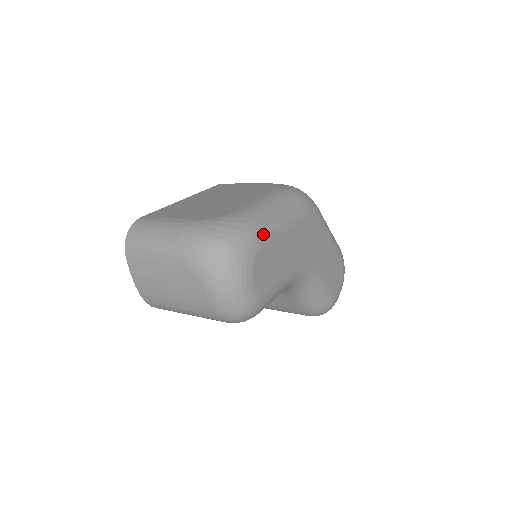
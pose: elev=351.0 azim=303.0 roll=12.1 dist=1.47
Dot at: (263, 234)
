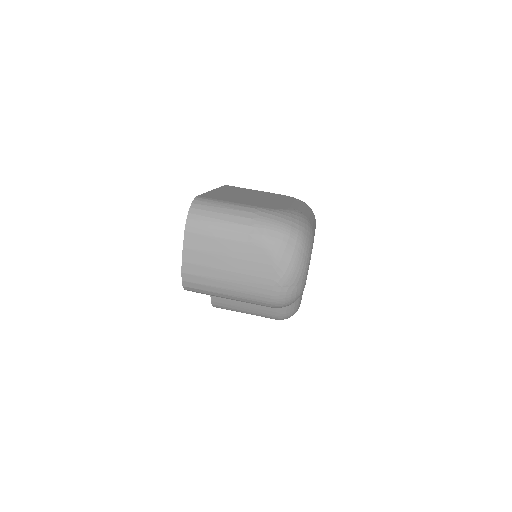
Dot at: (313, 232)
